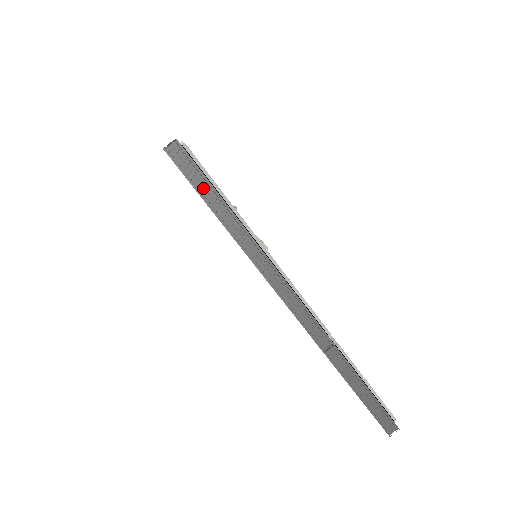
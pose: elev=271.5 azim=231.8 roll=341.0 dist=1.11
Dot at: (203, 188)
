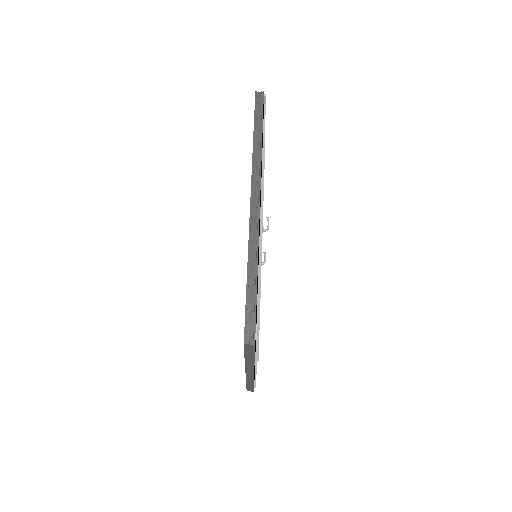
Dot at: (249, 353)
